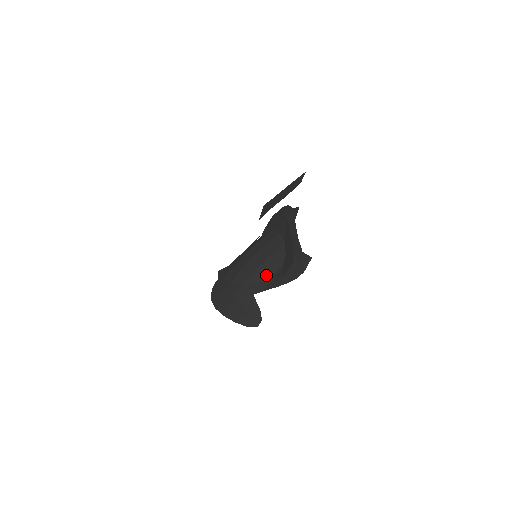
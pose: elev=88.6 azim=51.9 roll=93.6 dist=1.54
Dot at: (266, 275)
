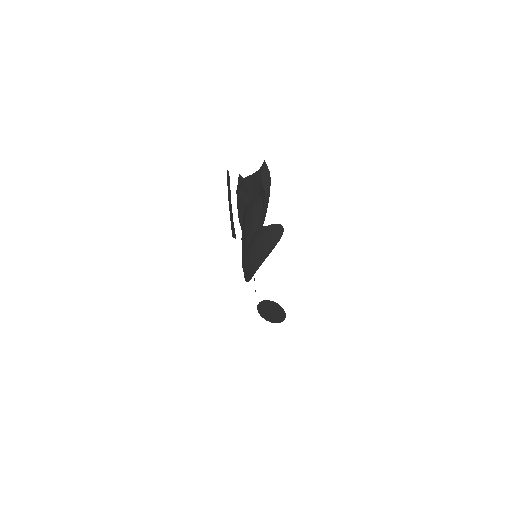
Dot at: (259, 213)
